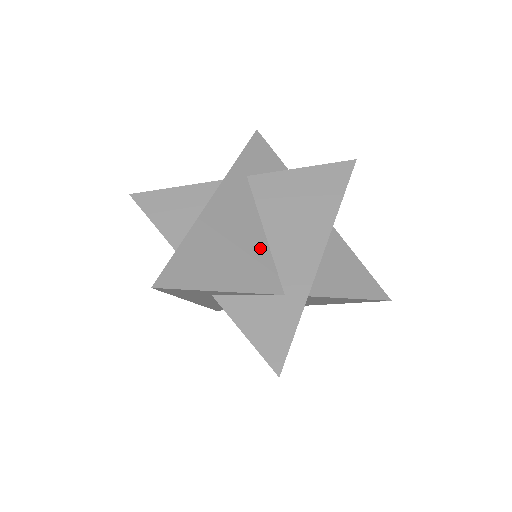
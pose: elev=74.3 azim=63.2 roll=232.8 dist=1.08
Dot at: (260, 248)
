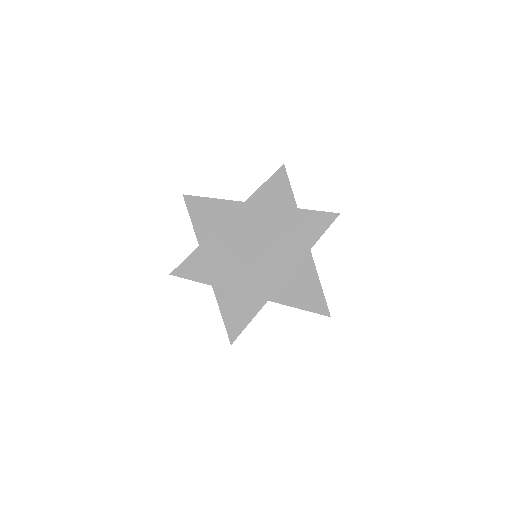
Dot at: (249, 261)
